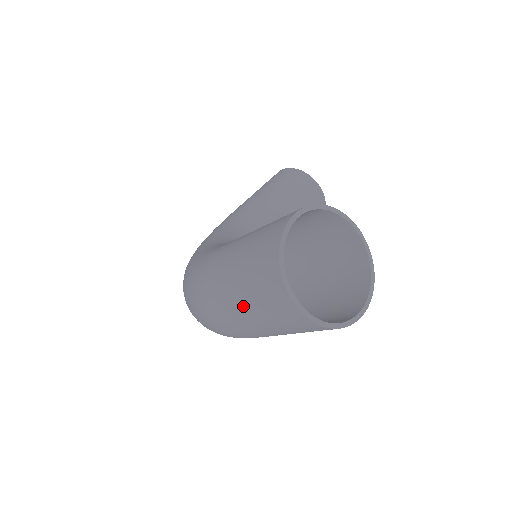
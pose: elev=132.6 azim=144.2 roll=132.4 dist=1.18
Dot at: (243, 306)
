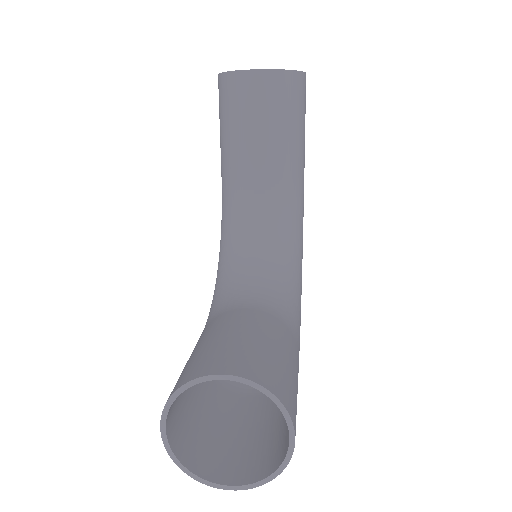
Dot at: (230, 433)
